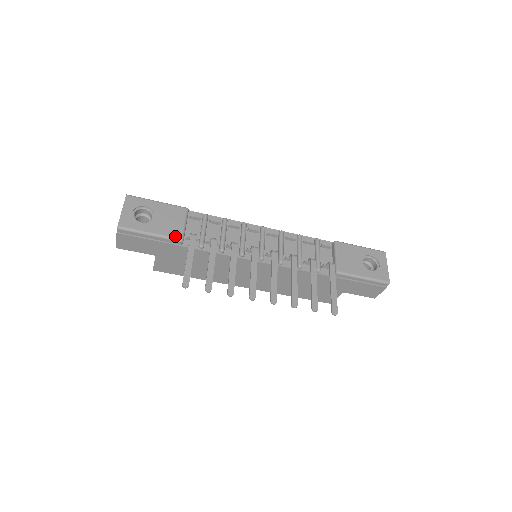
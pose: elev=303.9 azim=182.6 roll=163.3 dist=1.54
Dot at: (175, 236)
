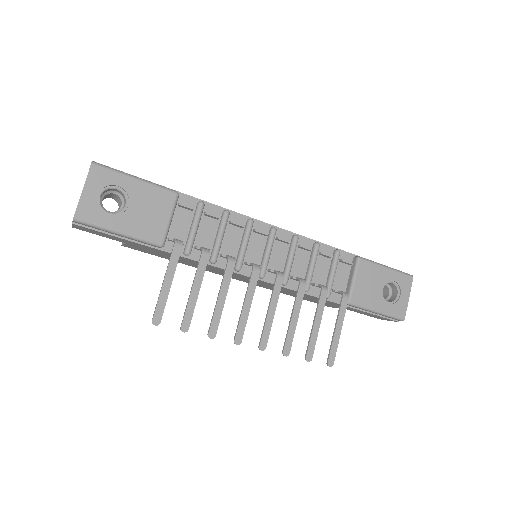
Dot at: (154, 239)
